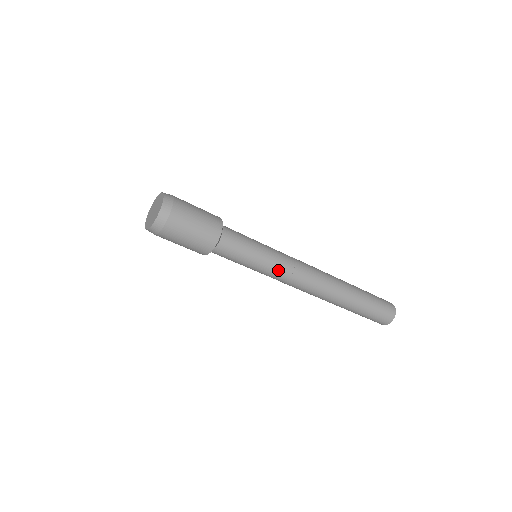
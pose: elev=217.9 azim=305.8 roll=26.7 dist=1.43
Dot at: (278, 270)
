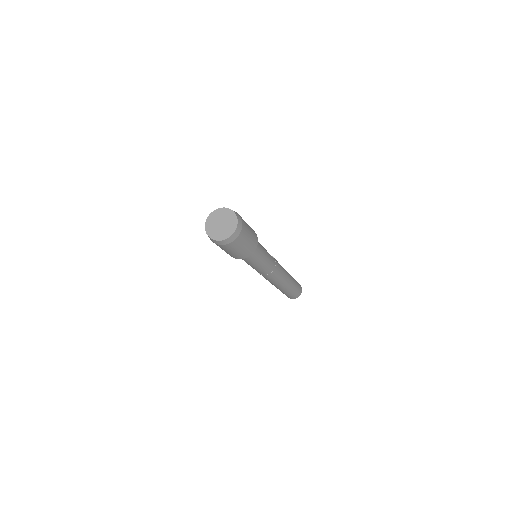
Dot at: (257, 271)
